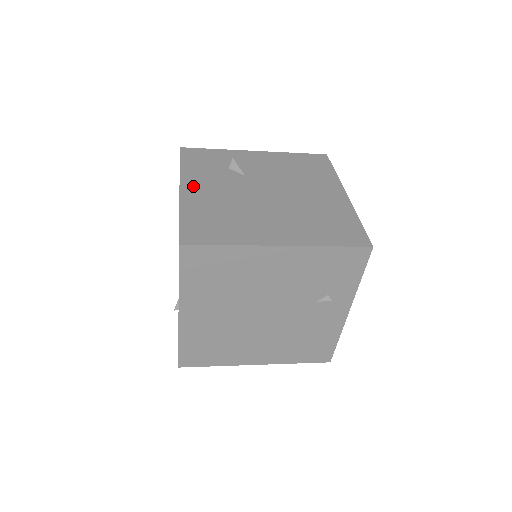
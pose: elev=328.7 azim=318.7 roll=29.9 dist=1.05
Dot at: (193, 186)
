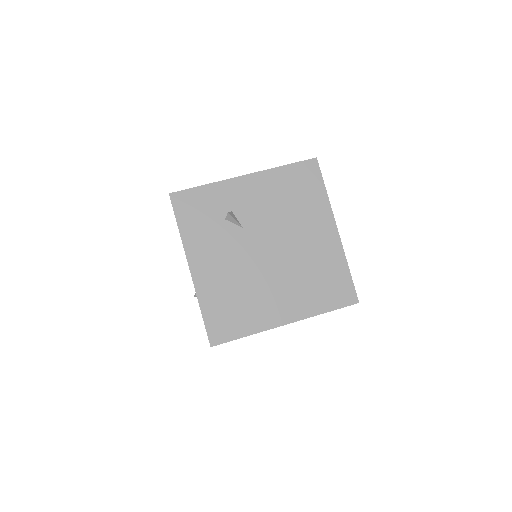
Dot at: (200, 262)
